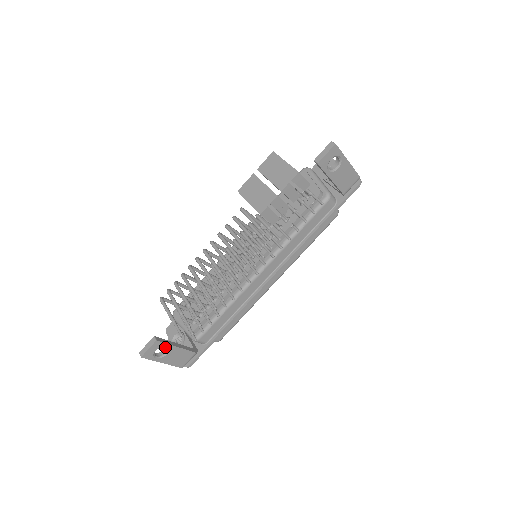
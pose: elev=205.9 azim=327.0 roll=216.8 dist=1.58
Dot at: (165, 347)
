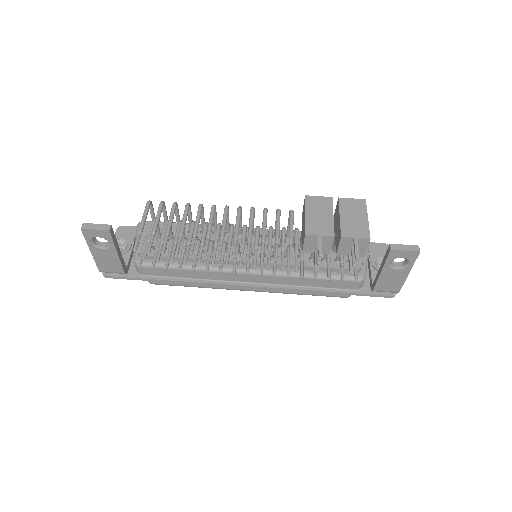
Dot at: occluded
